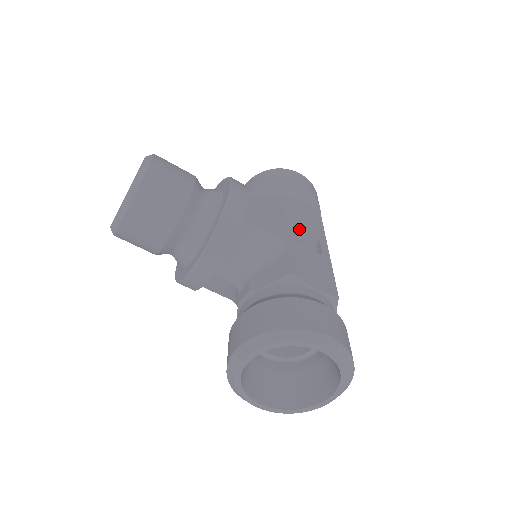
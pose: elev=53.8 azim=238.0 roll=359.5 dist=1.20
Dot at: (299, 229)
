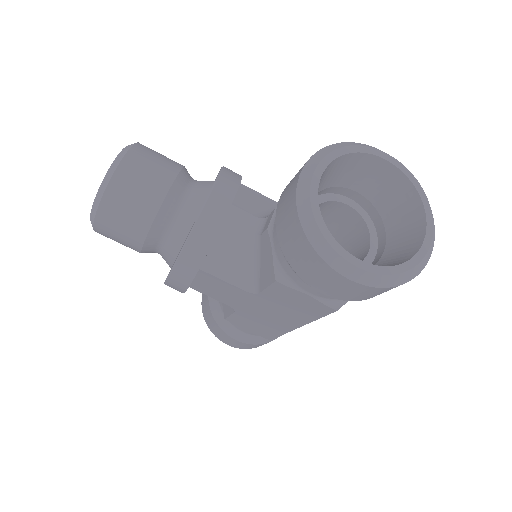
Dot at: occluded
